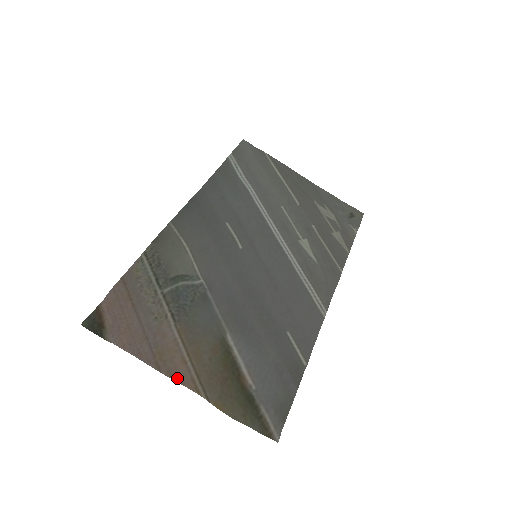
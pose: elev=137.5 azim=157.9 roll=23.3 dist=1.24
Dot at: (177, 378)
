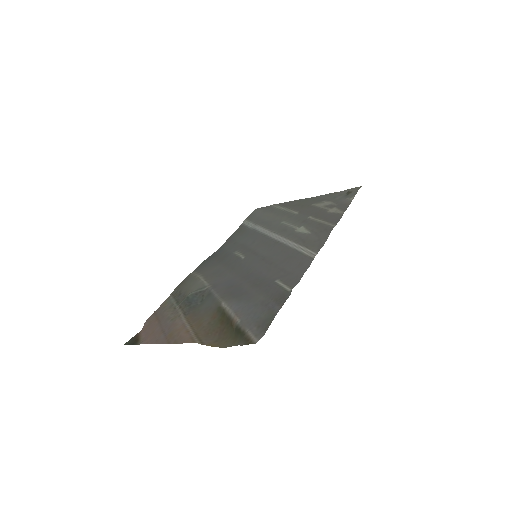
Dot at: (180, 342)
